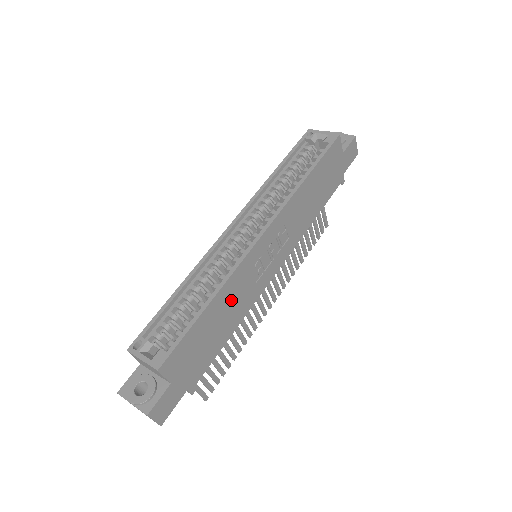
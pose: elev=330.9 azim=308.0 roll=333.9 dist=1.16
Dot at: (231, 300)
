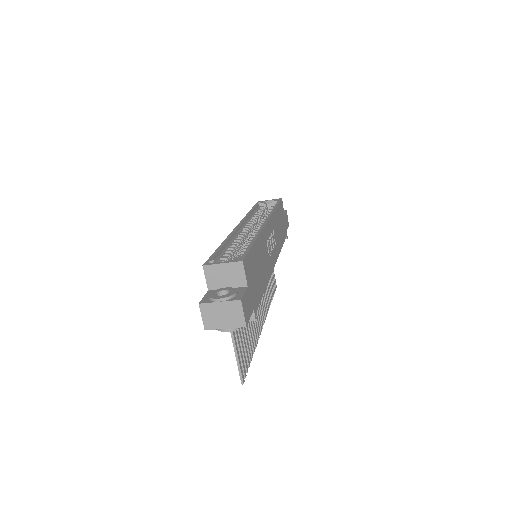
Dot at: (262, 255)
